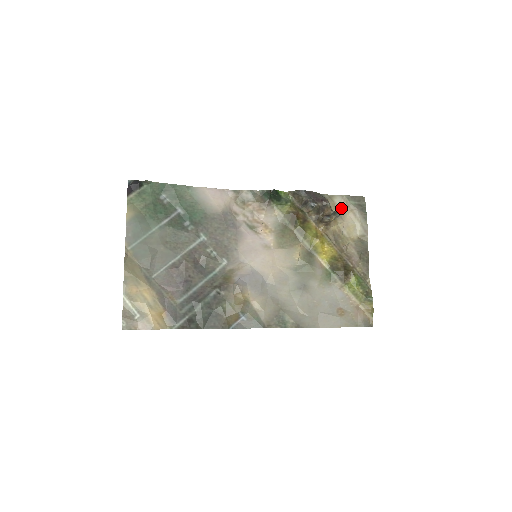
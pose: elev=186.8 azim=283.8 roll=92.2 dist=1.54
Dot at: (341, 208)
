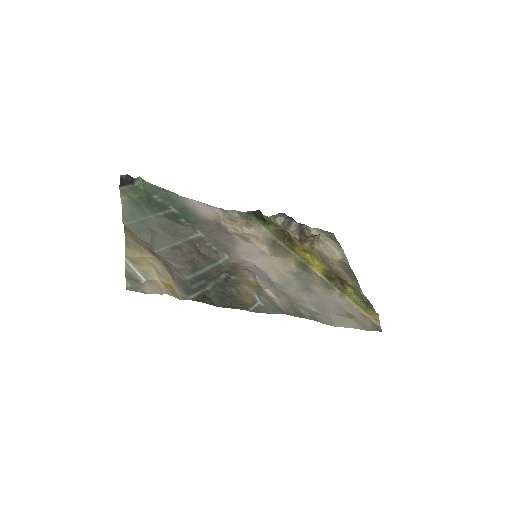
Dot at: occluded
